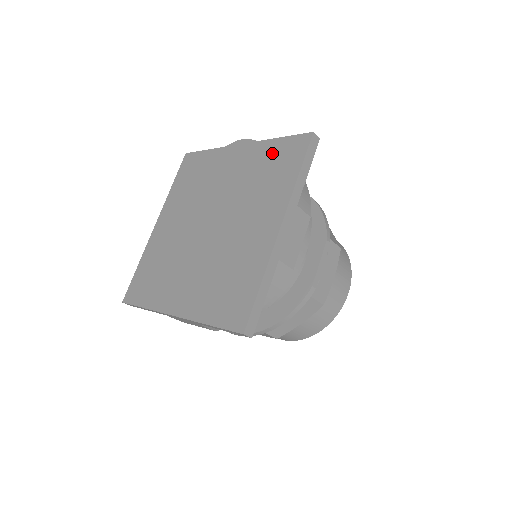
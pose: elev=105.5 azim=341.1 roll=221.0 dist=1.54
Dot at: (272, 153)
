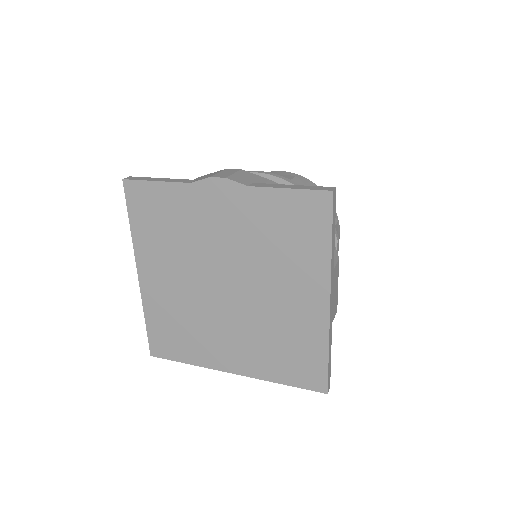
Dot at: (279, 210)
